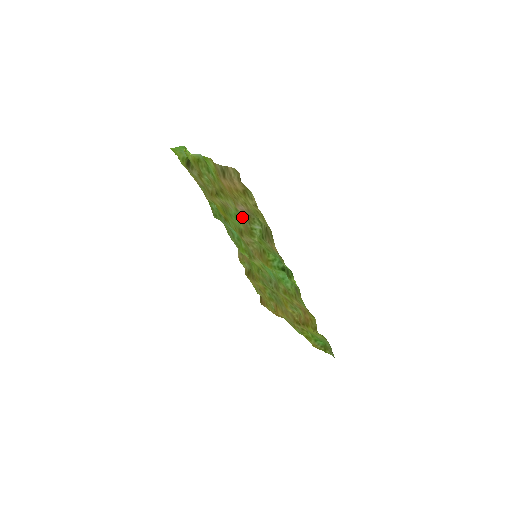
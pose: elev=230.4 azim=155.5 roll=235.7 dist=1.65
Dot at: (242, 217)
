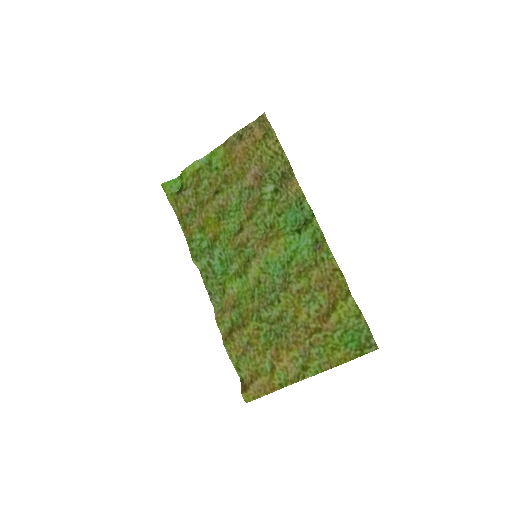
Dot at: (246, 200)
